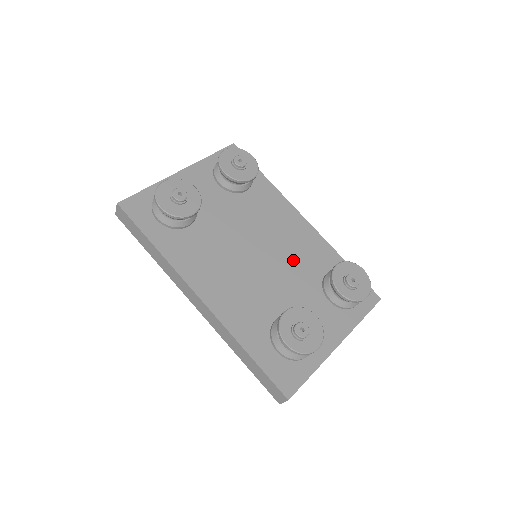
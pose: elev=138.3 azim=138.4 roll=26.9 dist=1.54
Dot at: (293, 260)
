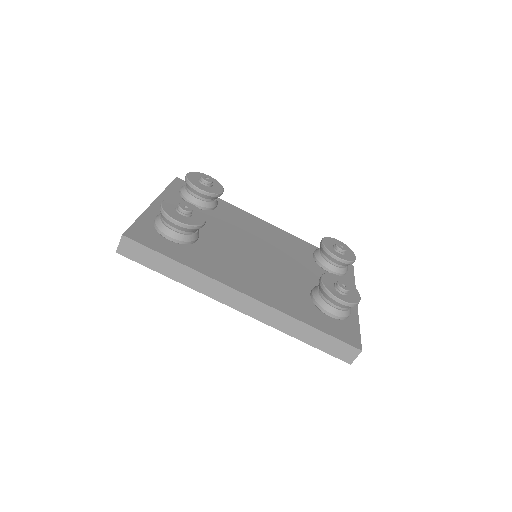
Dot at: (283, 252)
